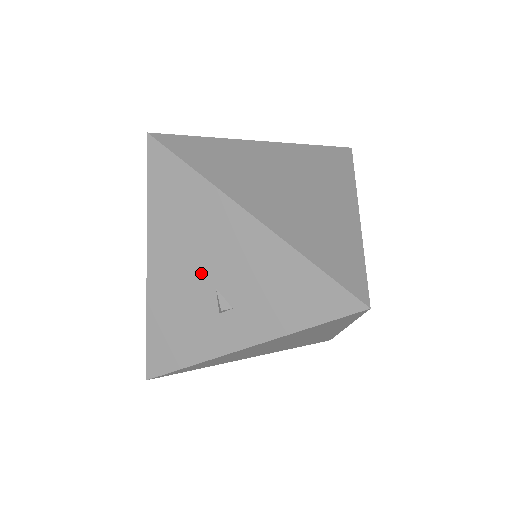
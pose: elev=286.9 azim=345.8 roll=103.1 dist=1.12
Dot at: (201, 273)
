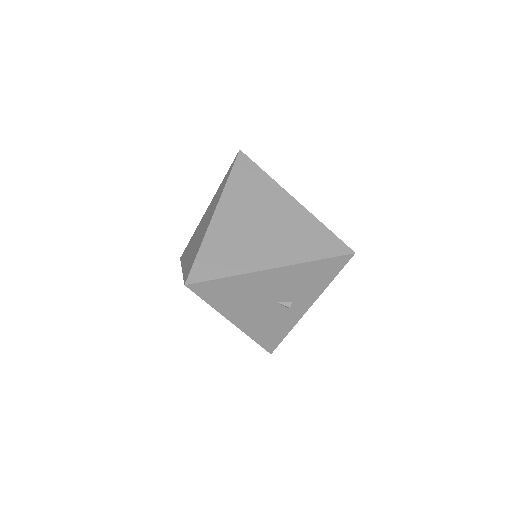
Dot at: (265, 304)
